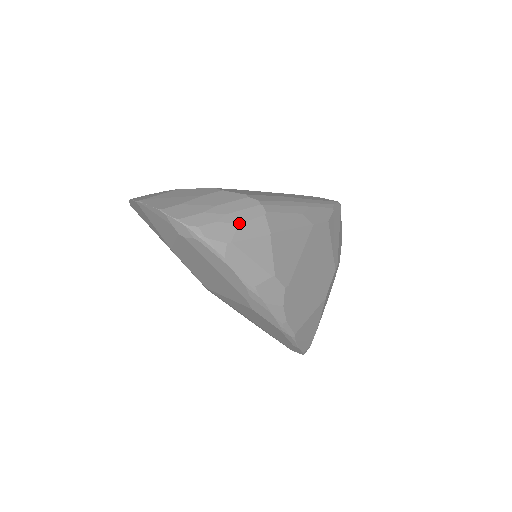
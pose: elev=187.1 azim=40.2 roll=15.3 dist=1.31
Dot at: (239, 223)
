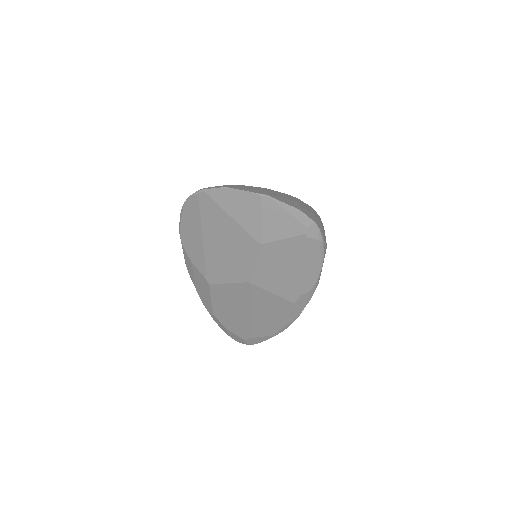
Dot at: occluded
